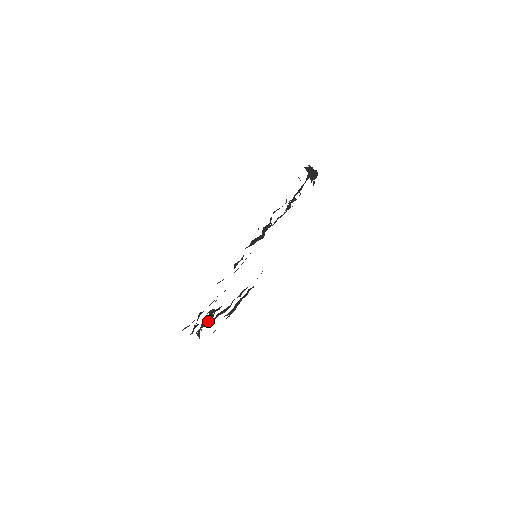
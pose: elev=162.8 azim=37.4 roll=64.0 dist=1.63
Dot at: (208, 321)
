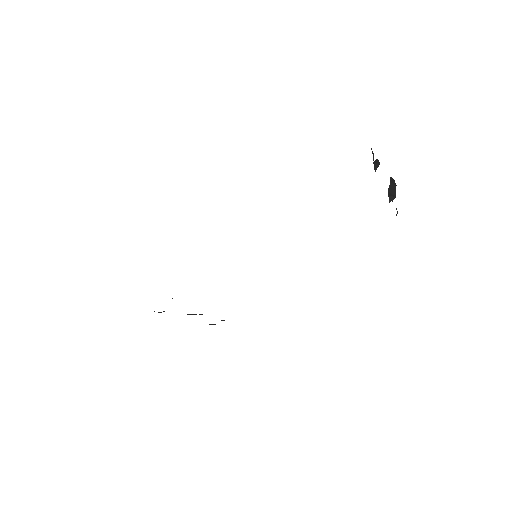
Dot at: occluded
